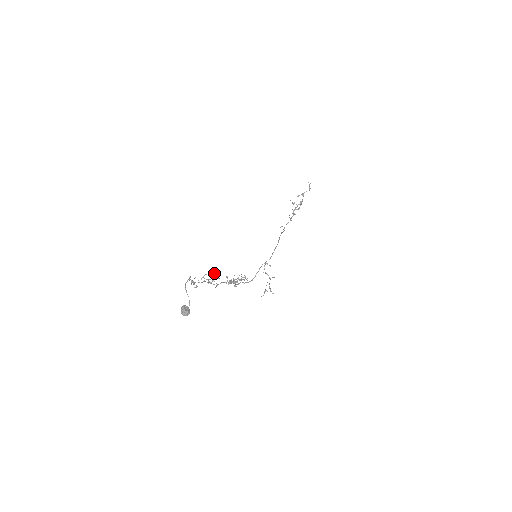
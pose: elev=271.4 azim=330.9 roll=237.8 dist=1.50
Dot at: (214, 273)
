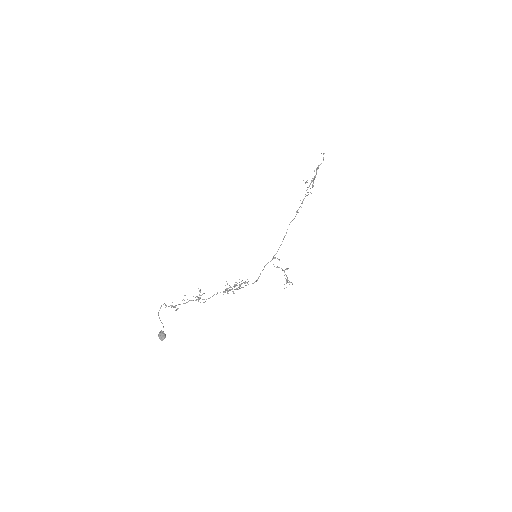
Dot at: (199, 290)
